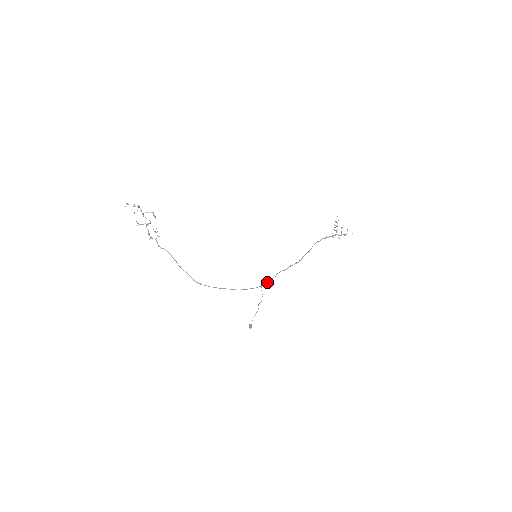
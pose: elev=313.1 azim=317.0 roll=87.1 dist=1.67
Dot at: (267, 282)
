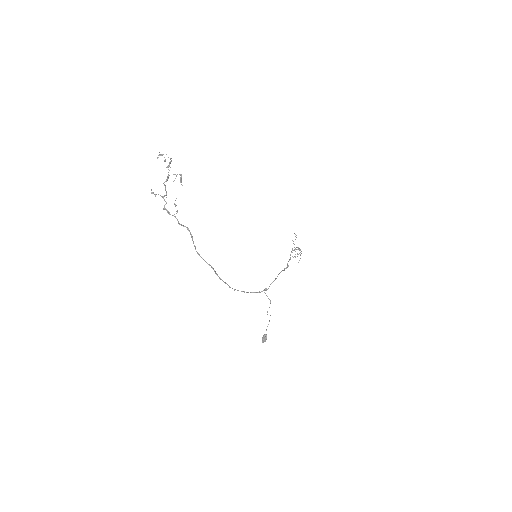
Dot at: (269, 286)
